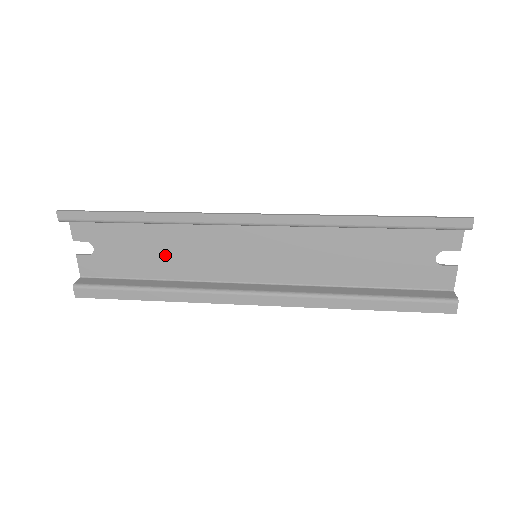
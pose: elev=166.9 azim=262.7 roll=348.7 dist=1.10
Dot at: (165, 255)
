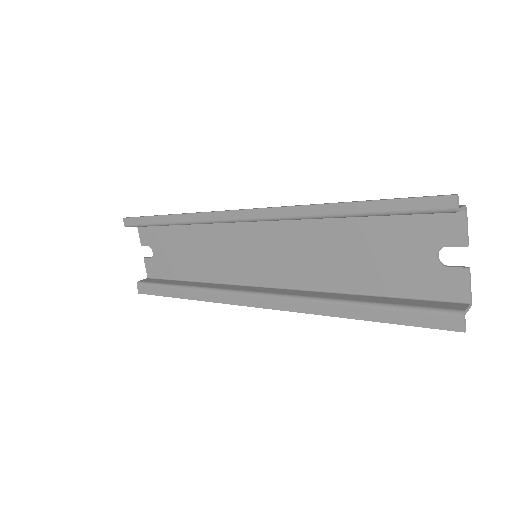
Dot at: (195, 257)
